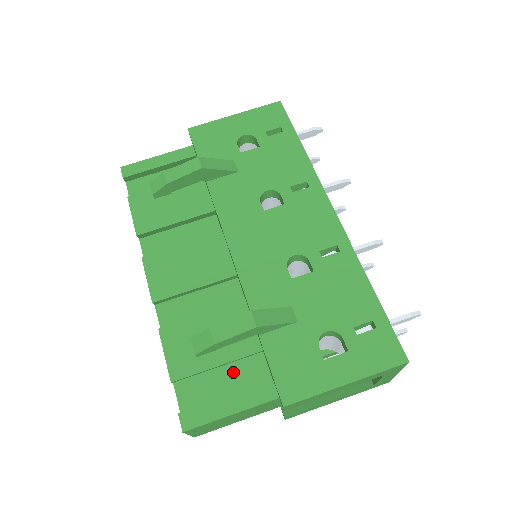
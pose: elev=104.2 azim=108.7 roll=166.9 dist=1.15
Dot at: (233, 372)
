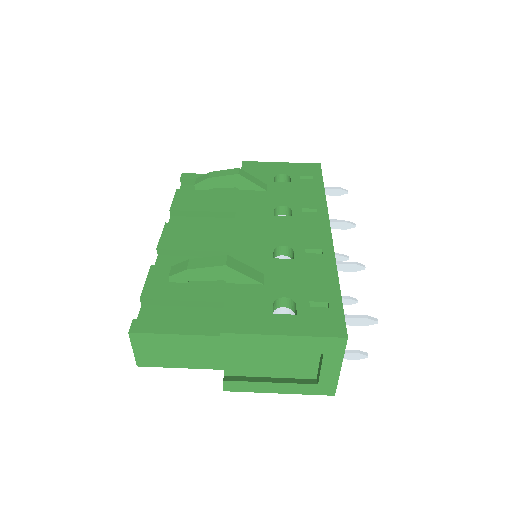
Dot at: (194, 313)
